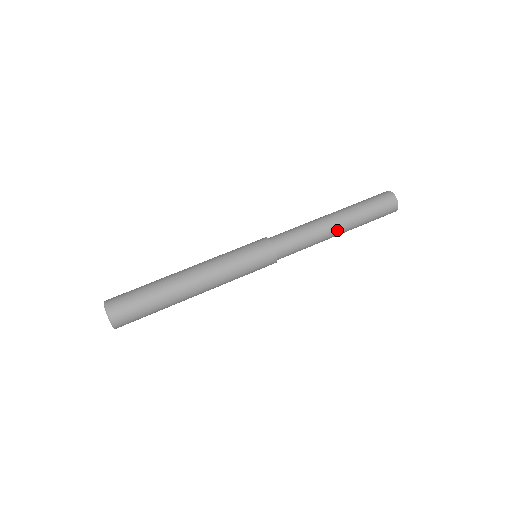
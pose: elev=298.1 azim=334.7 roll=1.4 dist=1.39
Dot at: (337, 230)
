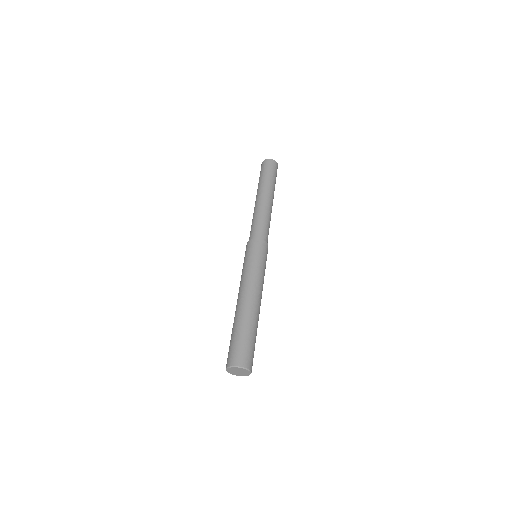
Dot at: (271, 201)
